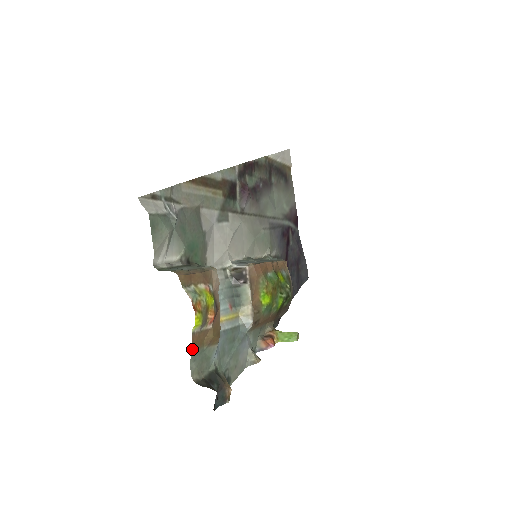
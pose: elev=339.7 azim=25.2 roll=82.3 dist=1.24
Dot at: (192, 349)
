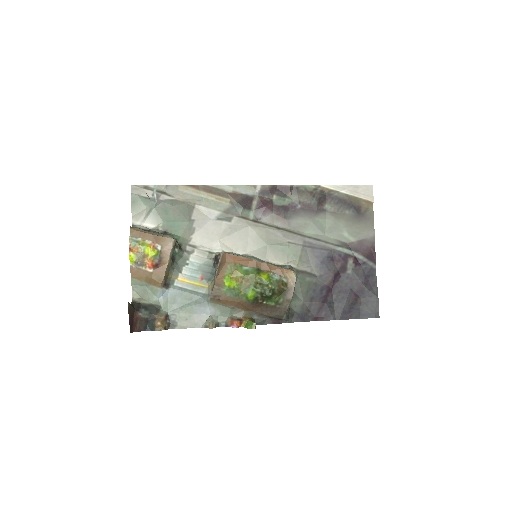
Dot at: (131, 277)
